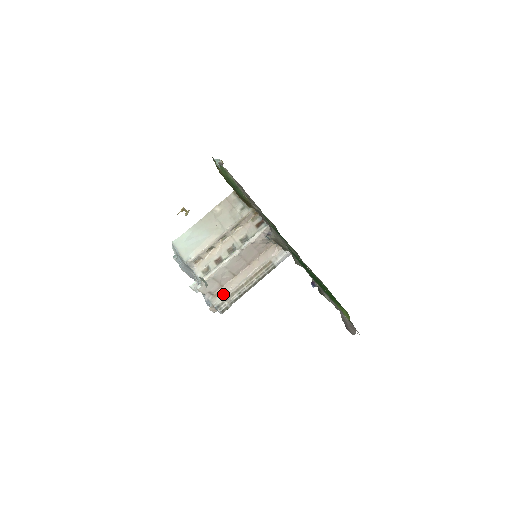
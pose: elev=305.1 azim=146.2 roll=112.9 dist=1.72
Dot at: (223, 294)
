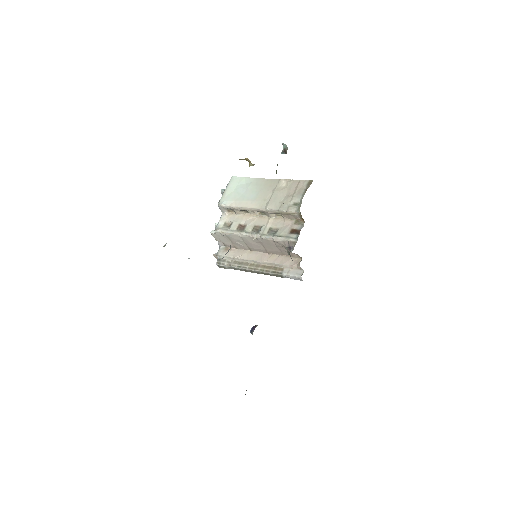
Dot at: (230, 254)
